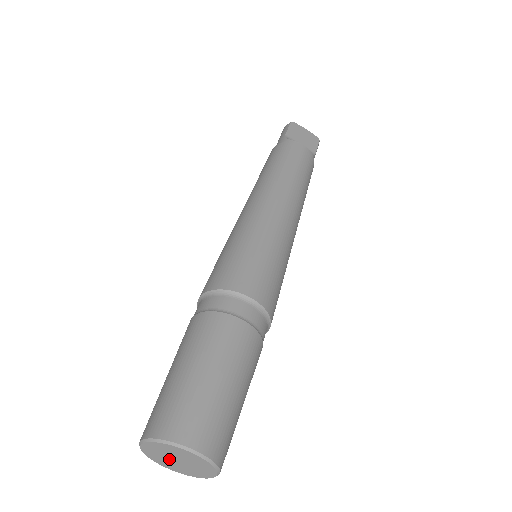
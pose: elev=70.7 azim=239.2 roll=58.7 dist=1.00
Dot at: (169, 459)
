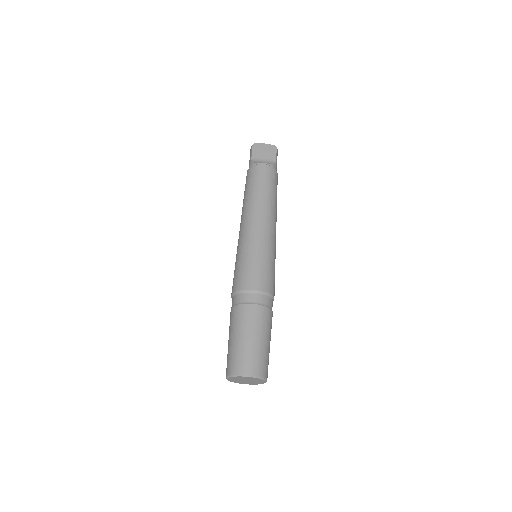
Dot at: (242, 381)
